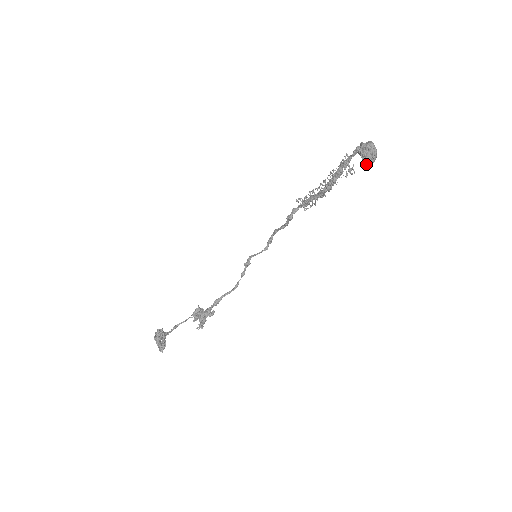
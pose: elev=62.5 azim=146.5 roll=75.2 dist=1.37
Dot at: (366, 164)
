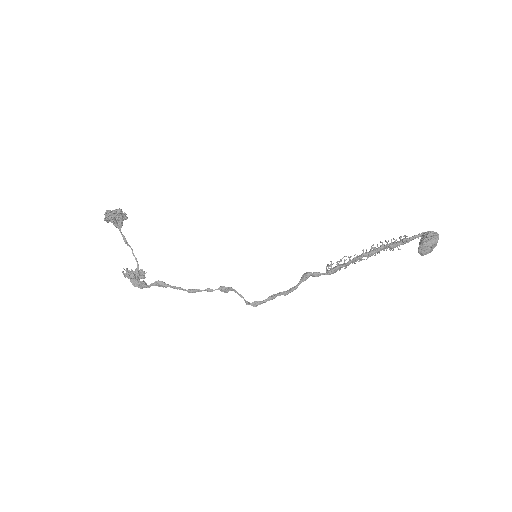
Dot at: (421, 243)
